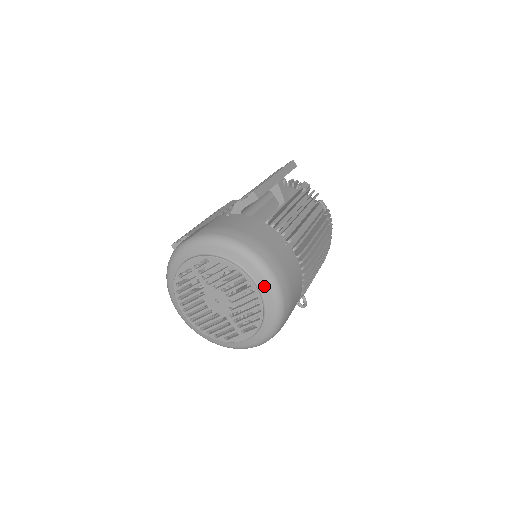
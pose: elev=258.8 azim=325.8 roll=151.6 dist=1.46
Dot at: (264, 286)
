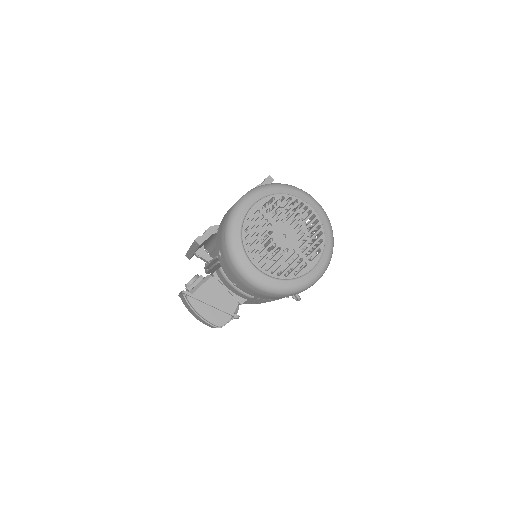
Dot at: (320, 212)
